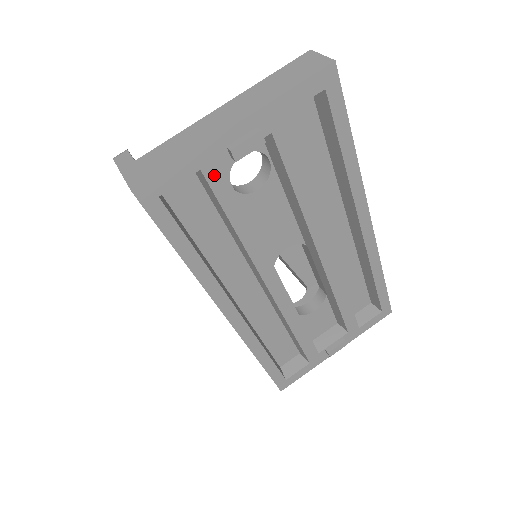
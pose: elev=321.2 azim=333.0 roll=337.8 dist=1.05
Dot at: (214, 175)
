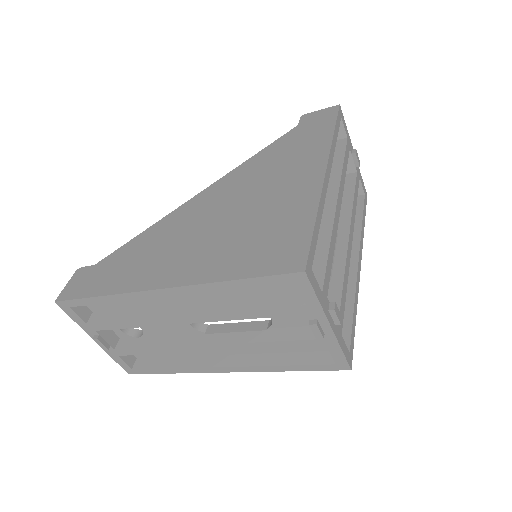
Dot at: (348, 145)
